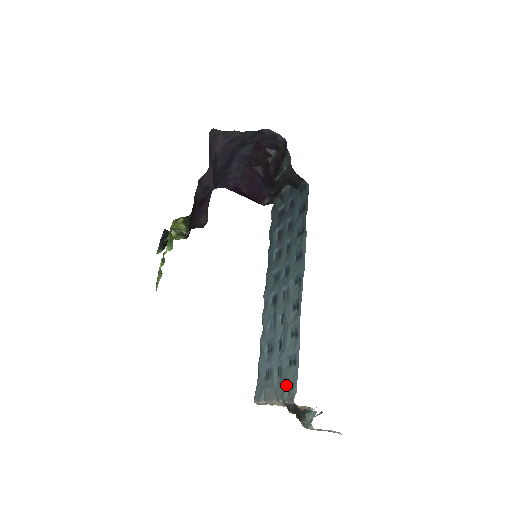
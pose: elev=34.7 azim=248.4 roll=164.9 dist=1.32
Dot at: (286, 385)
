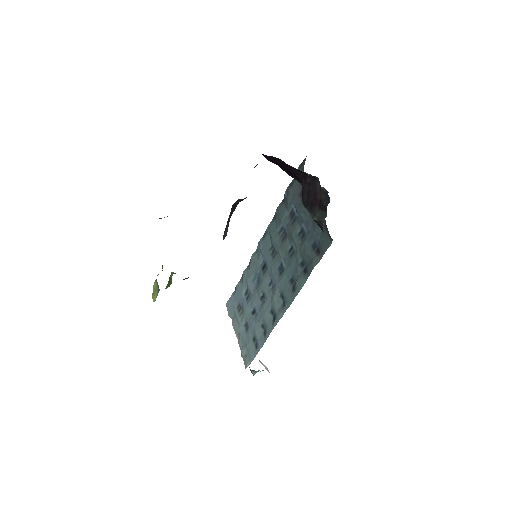
Dot at: (246, 348)
